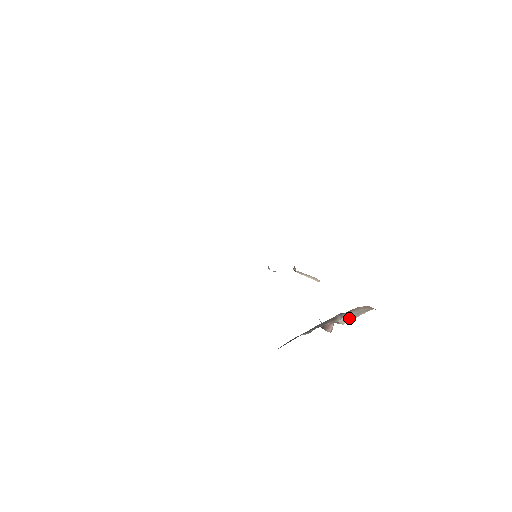
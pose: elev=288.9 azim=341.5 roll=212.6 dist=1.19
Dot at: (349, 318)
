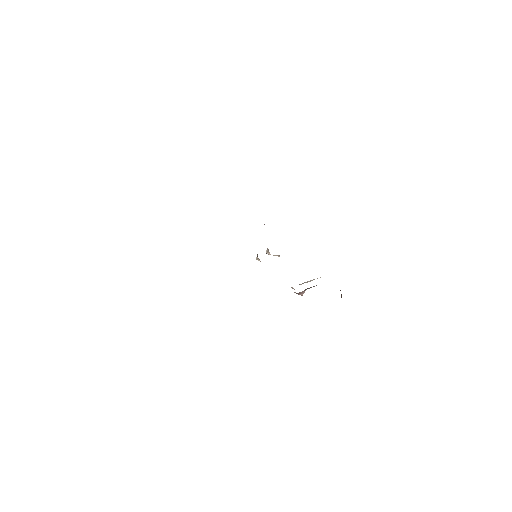
Dot at: (308, 281)
